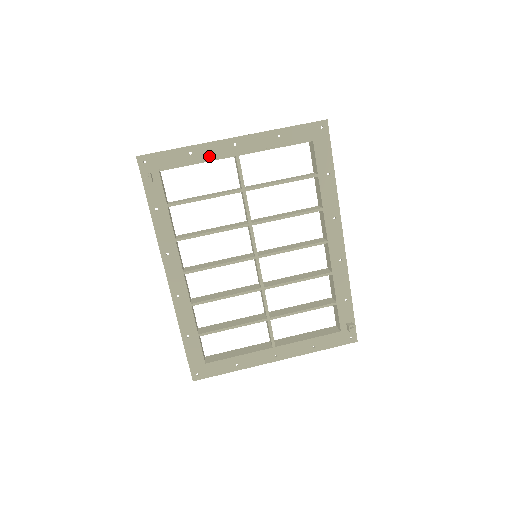
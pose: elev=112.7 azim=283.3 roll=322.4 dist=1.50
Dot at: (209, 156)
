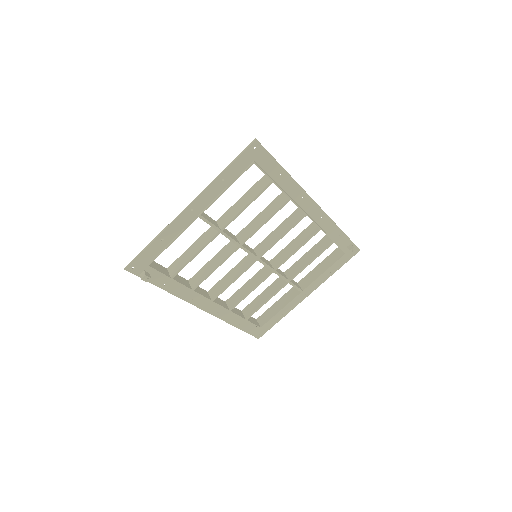
Dot at: (178, 231)
